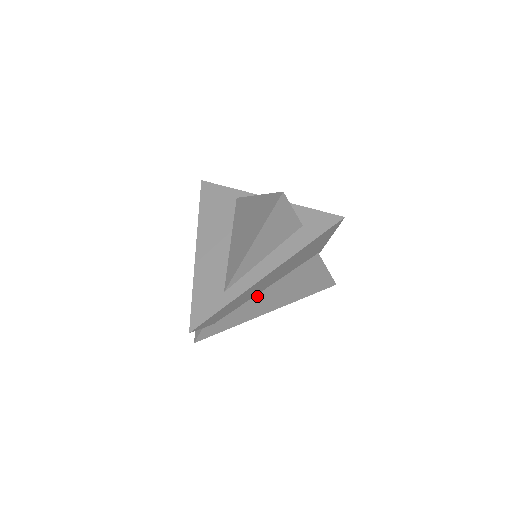
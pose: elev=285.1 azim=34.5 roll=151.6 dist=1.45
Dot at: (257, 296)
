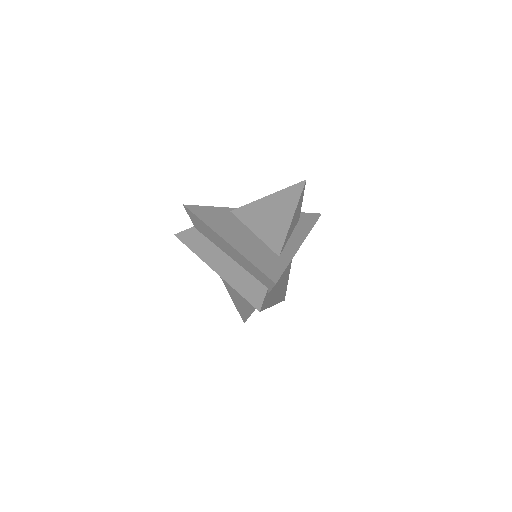
Dot at: occluded
